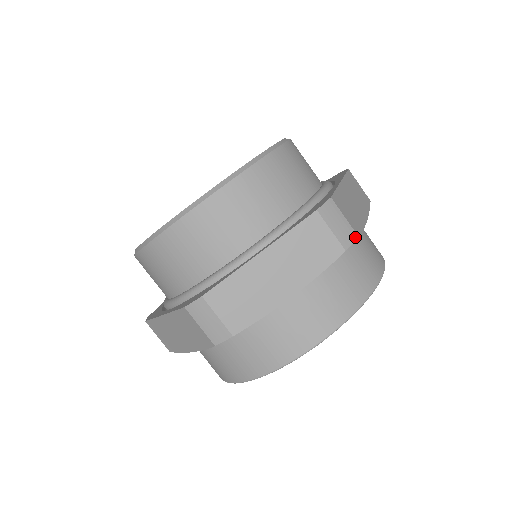
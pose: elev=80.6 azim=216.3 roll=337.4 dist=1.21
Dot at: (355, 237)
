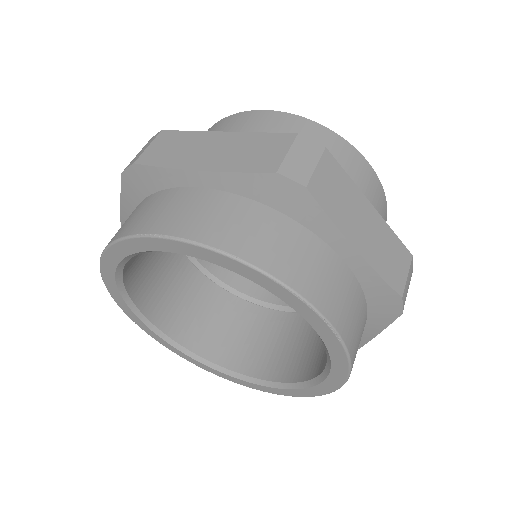
Dot at: (403, 308)
